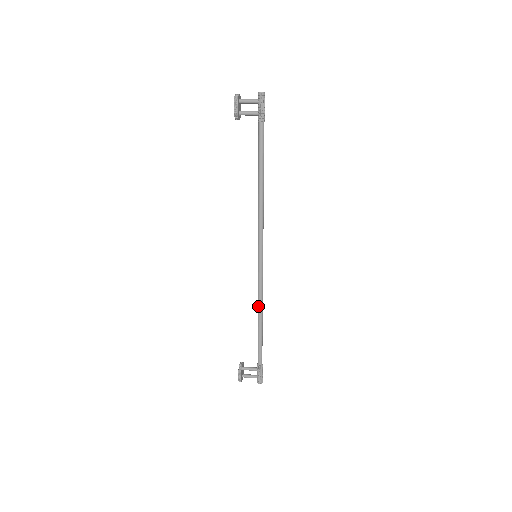
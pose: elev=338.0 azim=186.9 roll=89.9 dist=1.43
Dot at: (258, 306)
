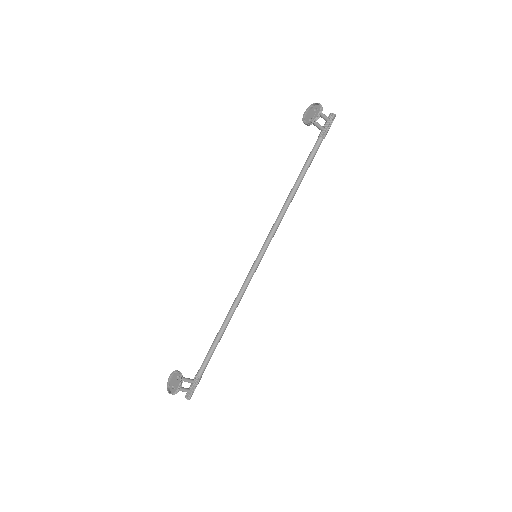
Dot at: (233, 309)
